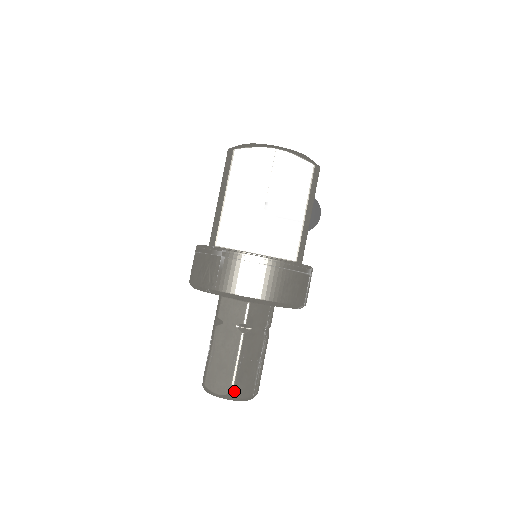
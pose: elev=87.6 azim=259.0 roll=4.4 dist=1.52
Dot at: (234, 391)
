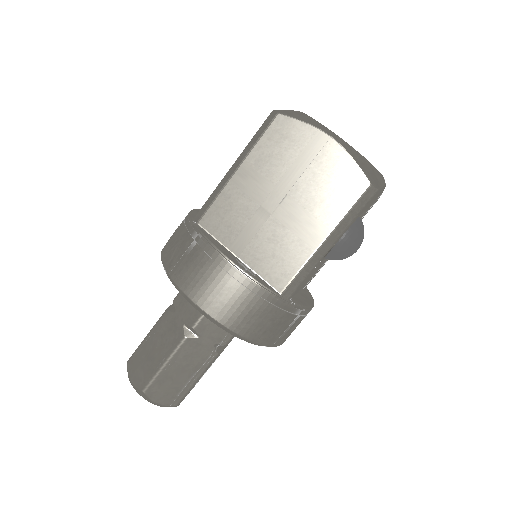
Dot at: (147, 391)
